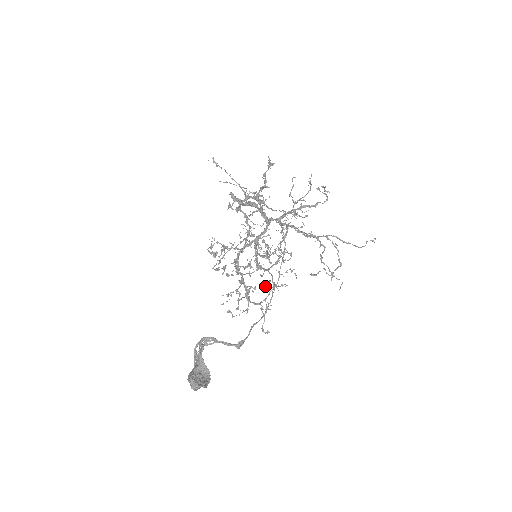
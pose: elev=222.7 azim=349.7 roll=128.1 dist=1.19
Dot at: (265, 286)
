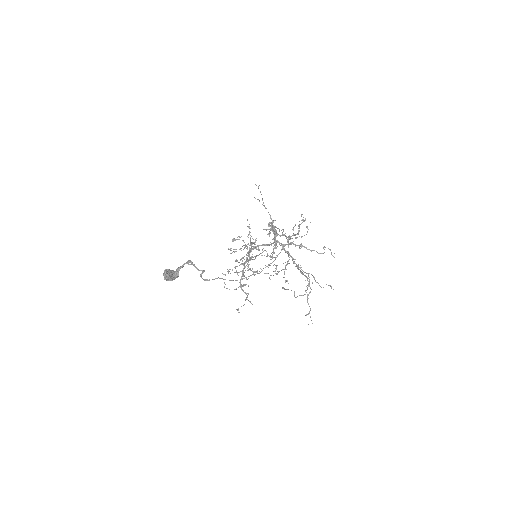
Dot at: (240, 259)
